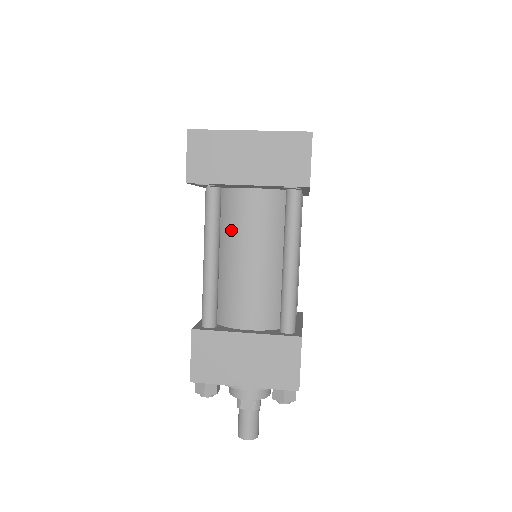
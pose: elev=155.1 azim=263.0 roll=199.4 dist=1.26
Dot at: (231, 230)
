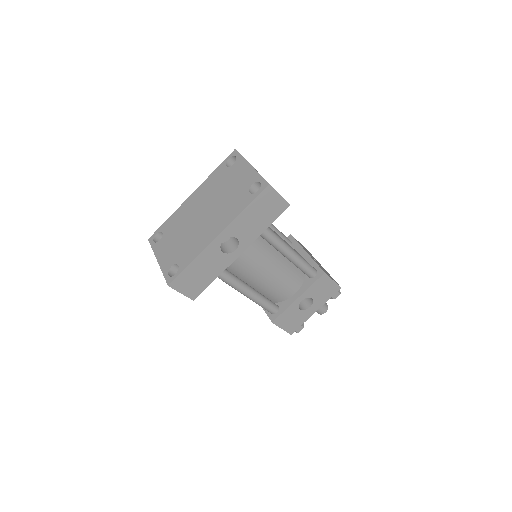
Dot at: occluded
